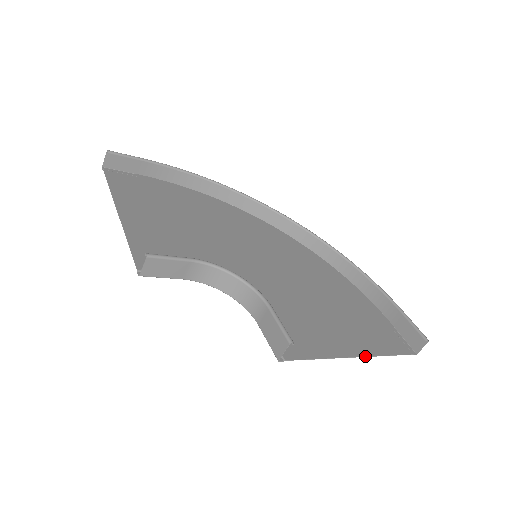
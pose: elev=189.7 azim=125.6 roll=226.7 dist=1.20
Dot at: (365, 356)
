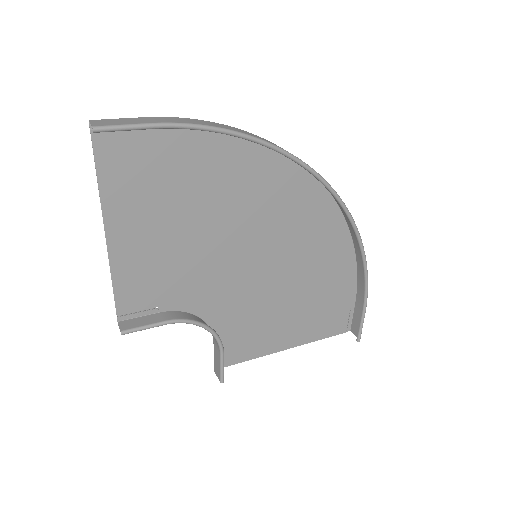
Dot at: occluded
